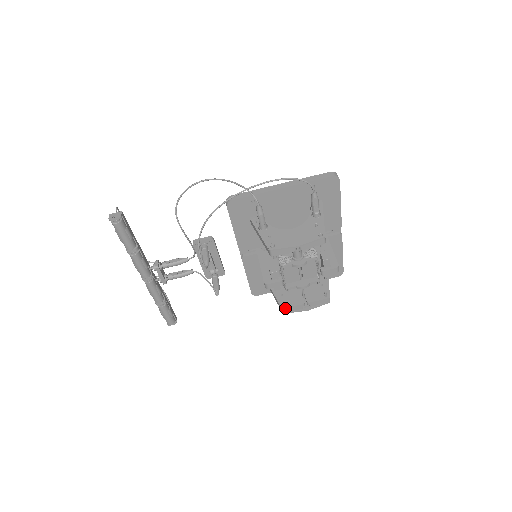
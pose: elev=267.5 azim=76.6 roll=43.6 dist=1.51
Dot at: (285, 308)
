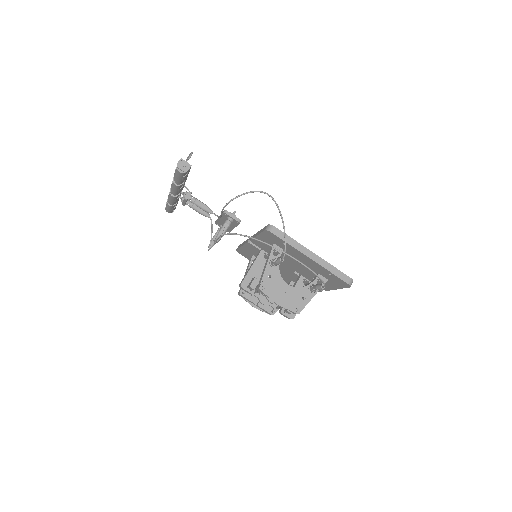
Dot at: (242, 295)
